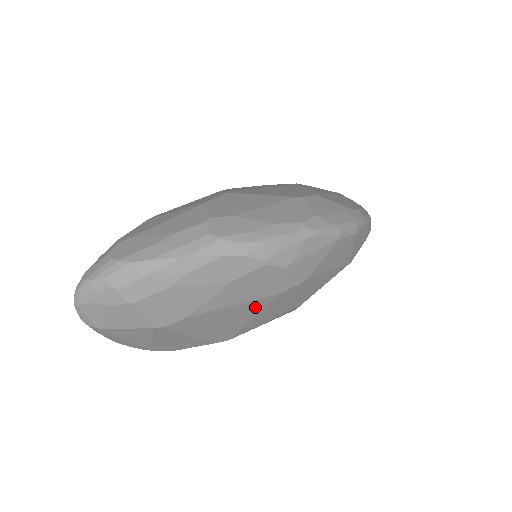
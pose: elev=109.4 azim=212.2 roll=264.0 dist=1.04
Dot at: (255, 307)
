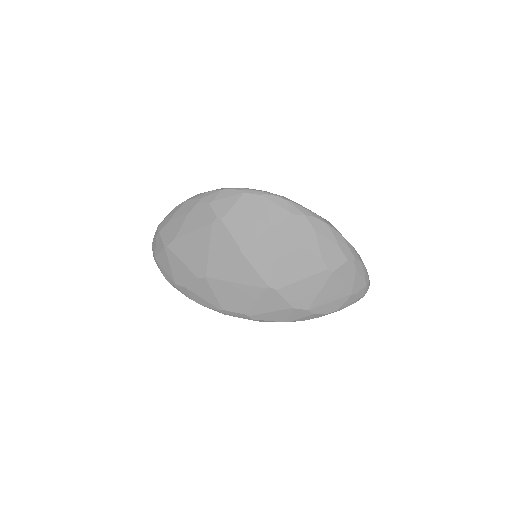
Dot at: (205, 237)
